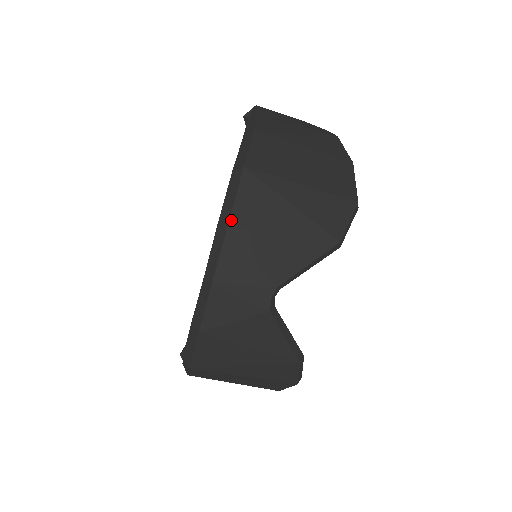
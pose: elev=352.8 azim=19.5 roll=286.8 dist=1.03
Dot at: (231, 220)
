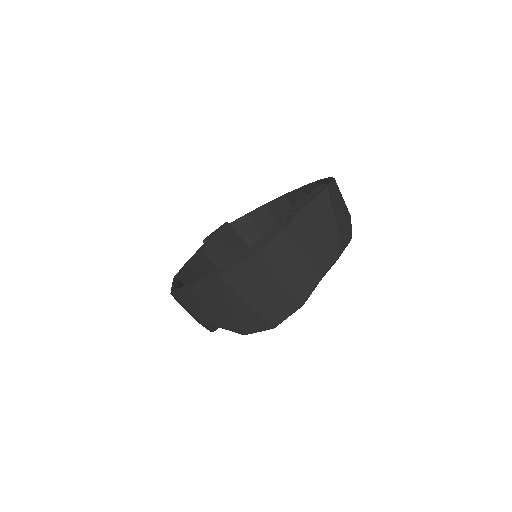
Dot at: (197, 291)
